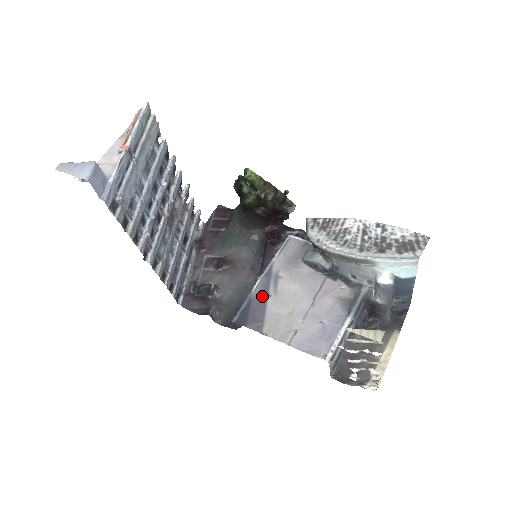
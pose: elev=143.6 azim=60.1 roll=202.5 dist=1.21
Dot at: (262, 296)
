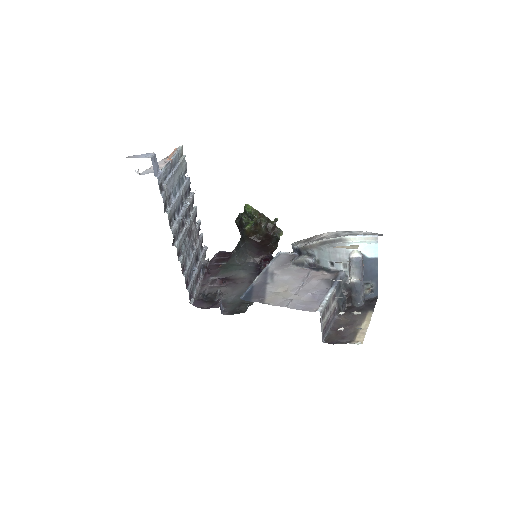
Dot at: (262, 284)
